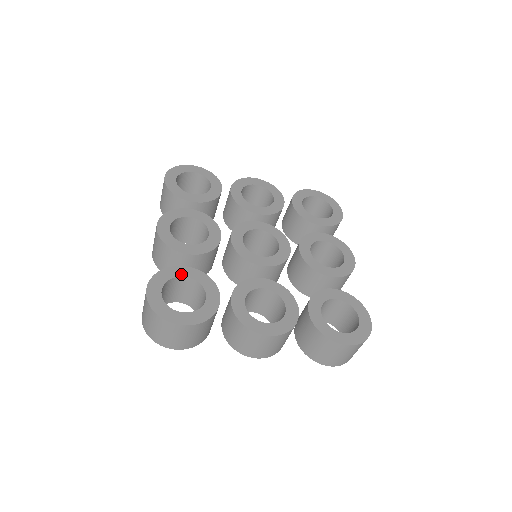
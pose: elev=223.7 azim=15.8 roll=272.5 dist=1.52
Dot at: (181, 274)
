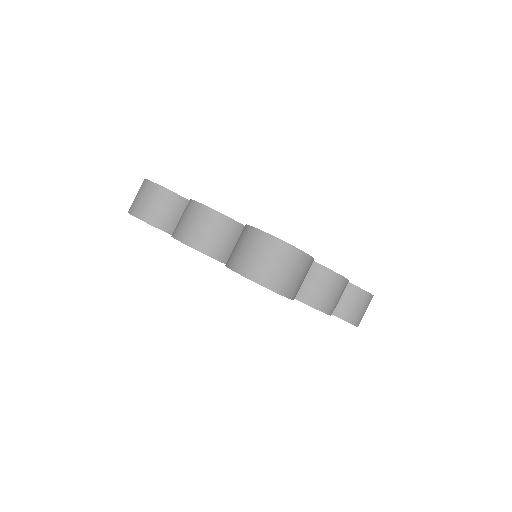
Dot at: occluded
